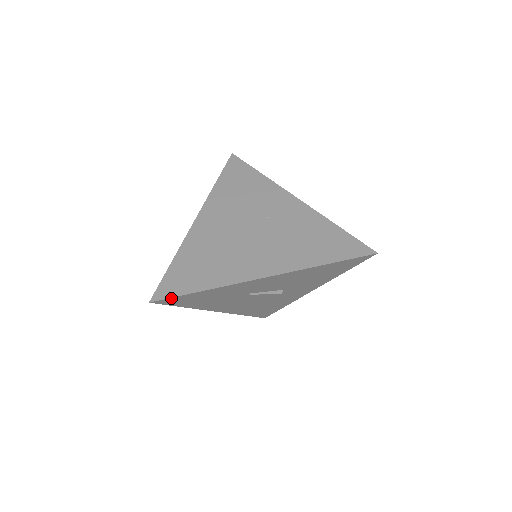
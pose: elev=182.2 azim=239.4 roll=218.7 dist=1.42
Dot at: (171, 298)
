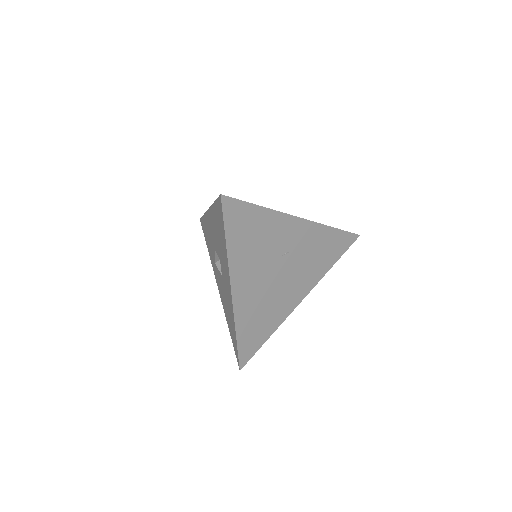
Dot at: (250, 356)
